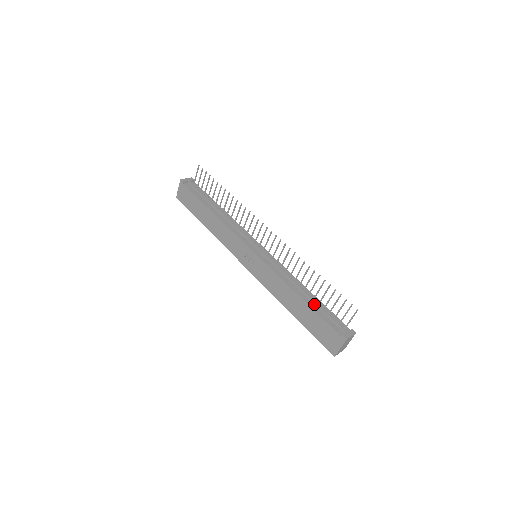
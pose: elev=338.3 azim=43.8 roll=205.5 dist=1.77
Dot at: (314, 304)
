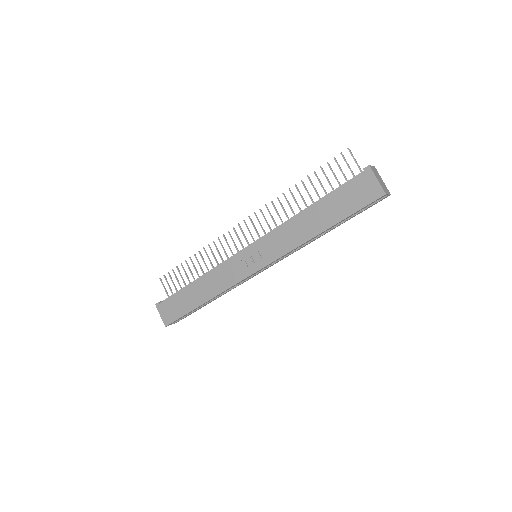
Dot at: occluded
